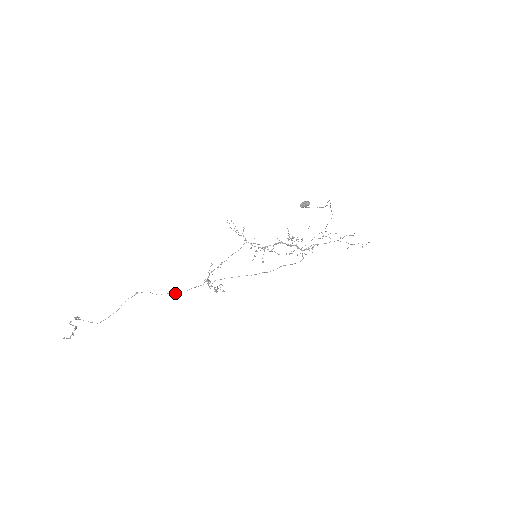
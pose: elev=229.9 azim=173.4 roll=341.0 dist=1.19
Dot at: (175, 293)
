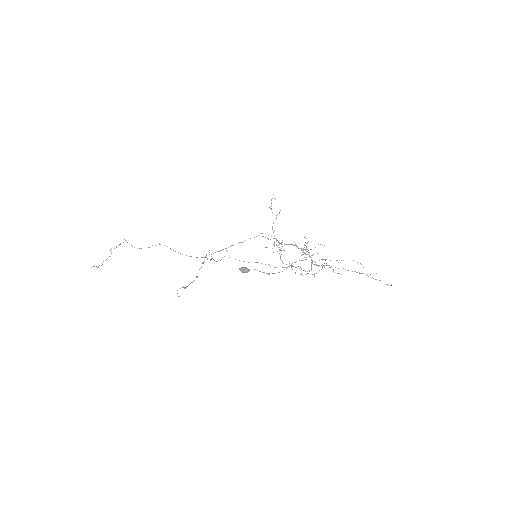
Dot at: occluded
